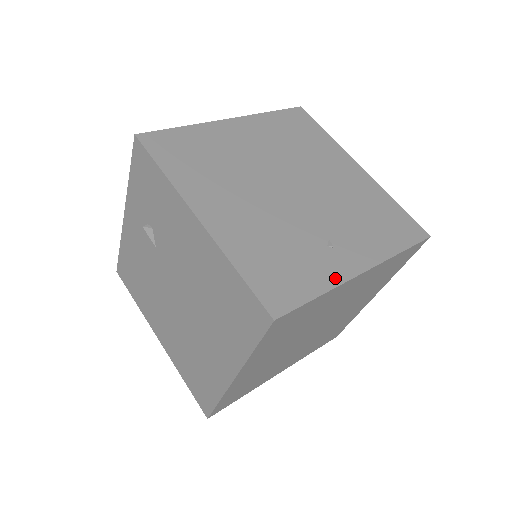
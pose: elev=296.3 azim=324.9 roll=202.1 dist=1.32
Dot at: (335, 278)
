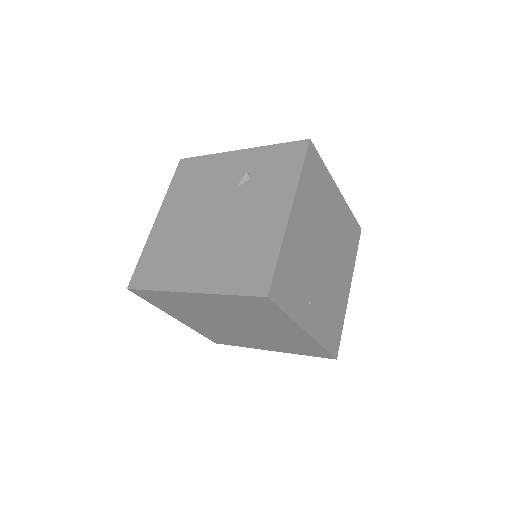
Dot at: (298, 317)
